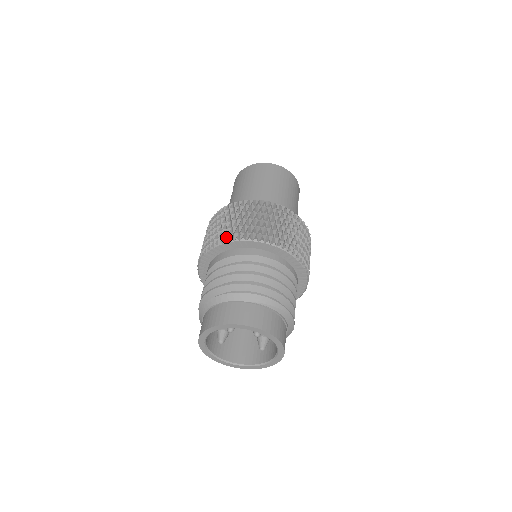
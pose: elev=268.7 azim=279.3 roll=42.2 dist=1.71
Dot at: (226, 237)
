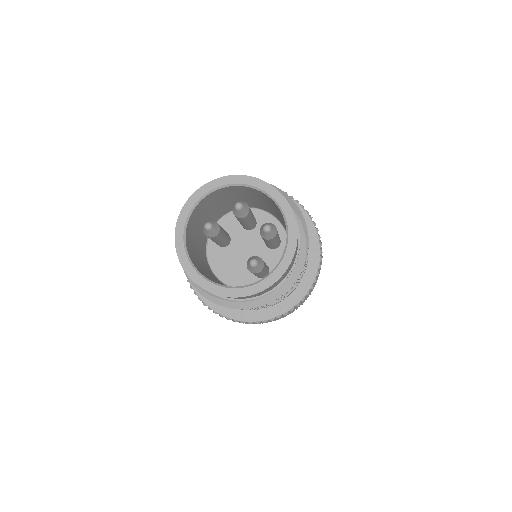
Dot at: occluded
